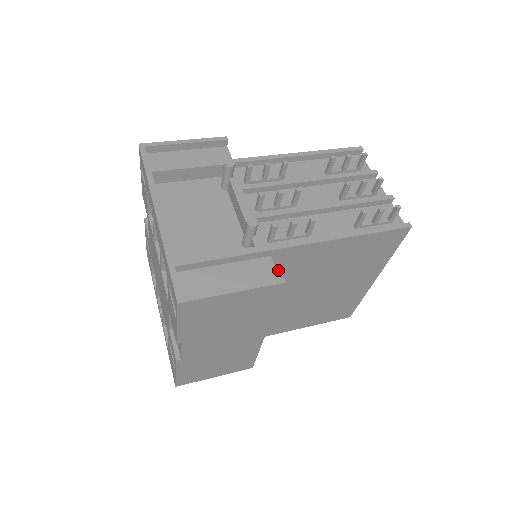
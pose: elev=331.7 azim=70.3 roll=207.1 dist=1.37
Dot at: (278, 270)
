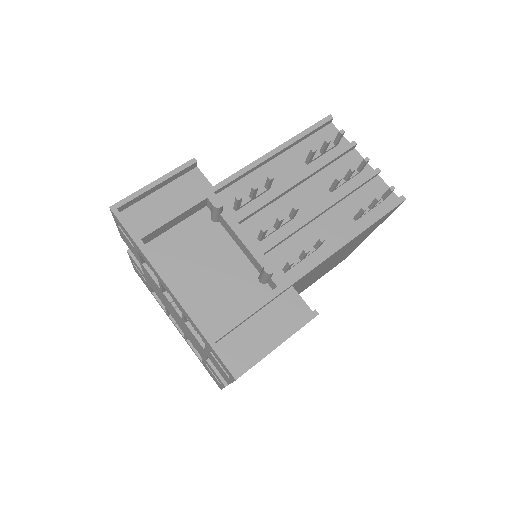
Dot at: (296, 285)
